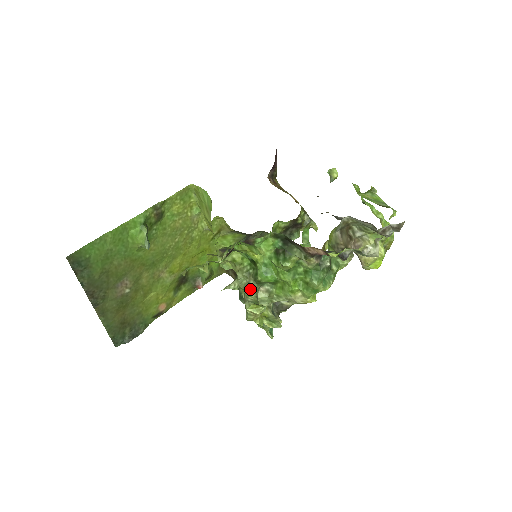
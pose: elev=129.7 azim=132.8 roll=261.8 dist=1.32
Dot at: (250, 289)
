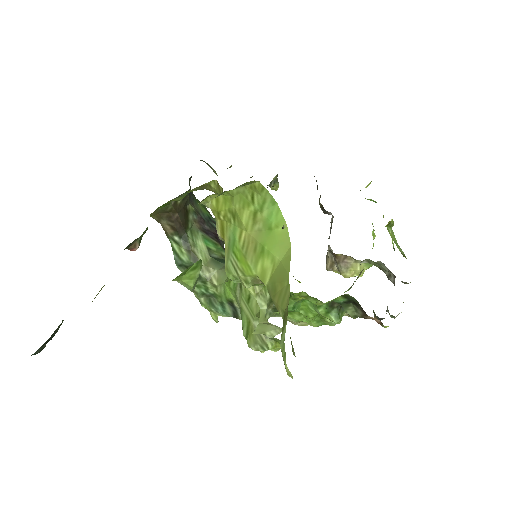
Dot at: (266, 317)
